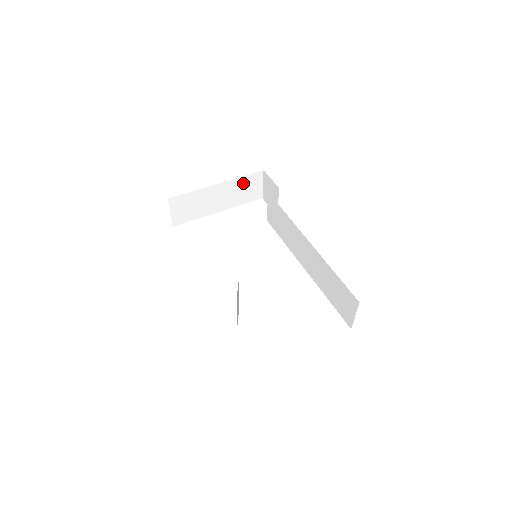
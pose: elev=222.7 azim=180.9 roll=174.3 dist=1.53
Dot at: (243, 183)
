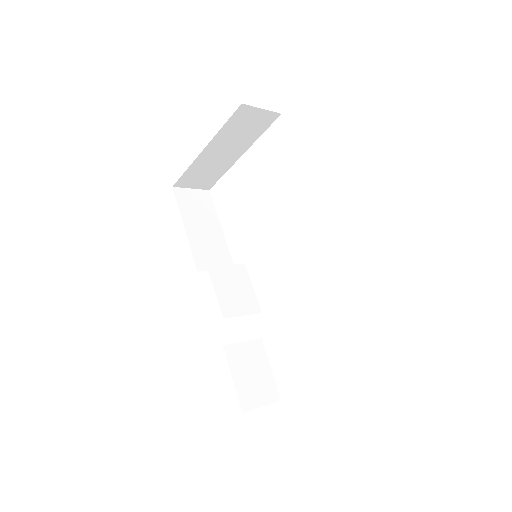
Dot at: (233, 127)
